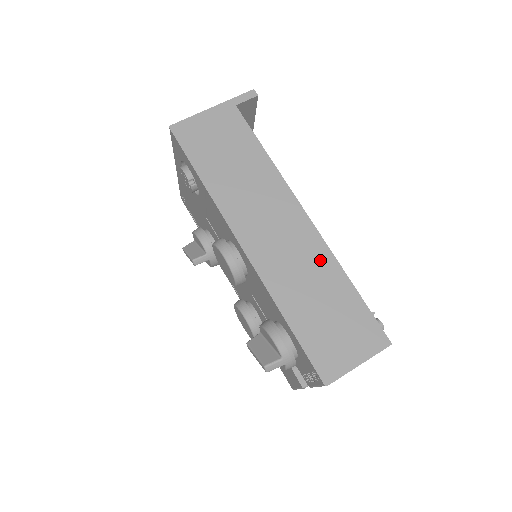
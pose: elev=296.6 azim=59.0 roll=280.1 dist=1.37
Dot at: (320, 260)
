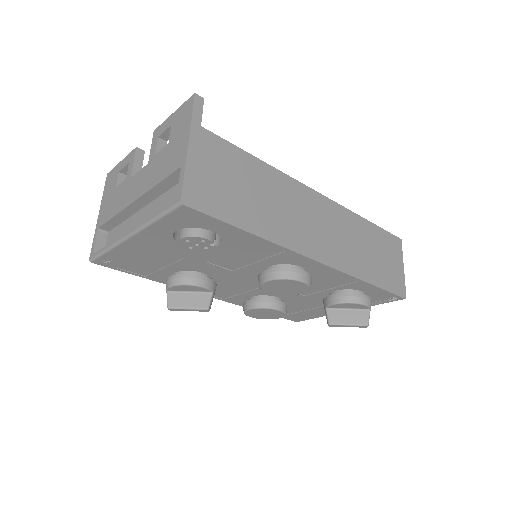
Dot at: (349, 222)
